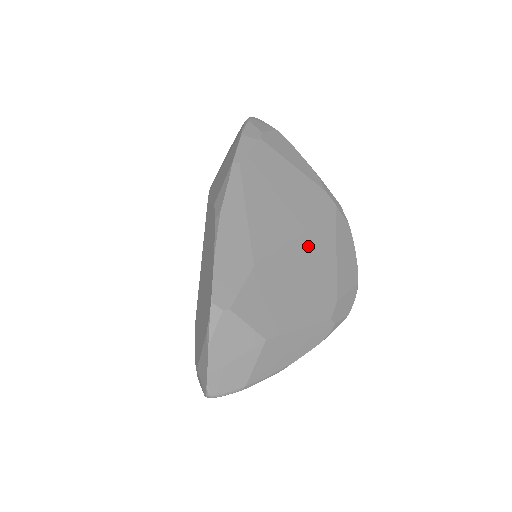
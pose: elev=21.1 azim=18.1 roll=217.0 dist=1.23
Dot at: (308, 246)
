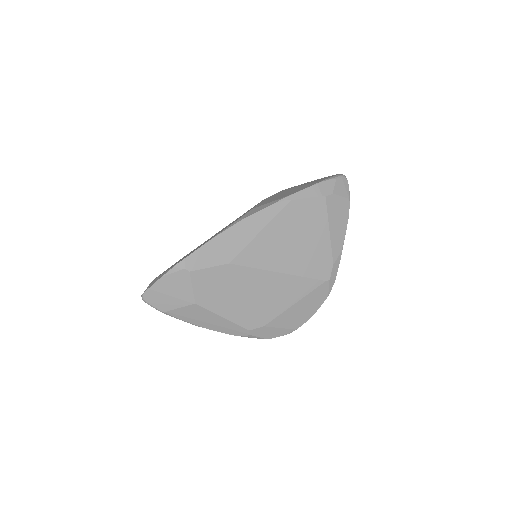
Dot at: (279, 283)
